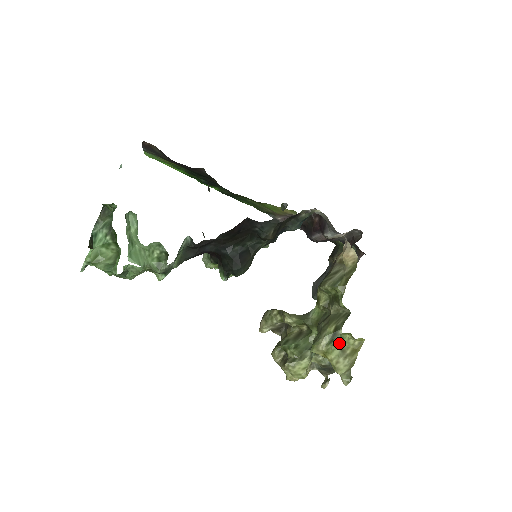
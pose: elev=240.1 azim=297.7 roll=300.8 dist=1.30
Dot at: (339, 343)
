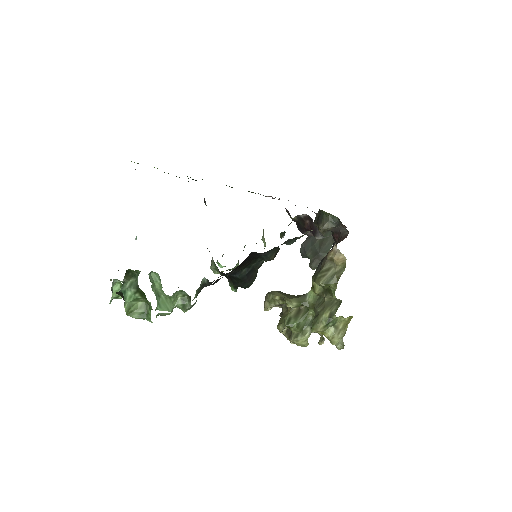
Dot at: (333, 324)
